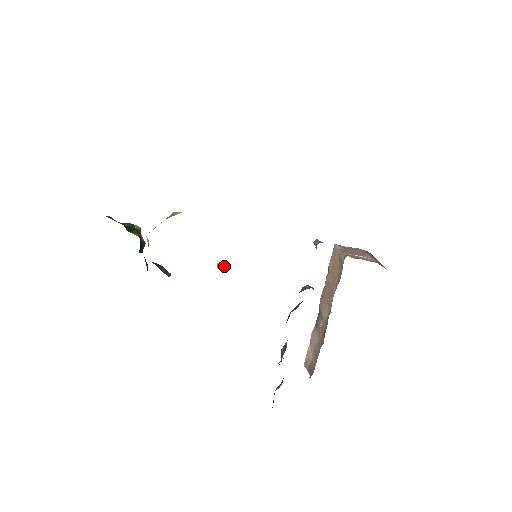
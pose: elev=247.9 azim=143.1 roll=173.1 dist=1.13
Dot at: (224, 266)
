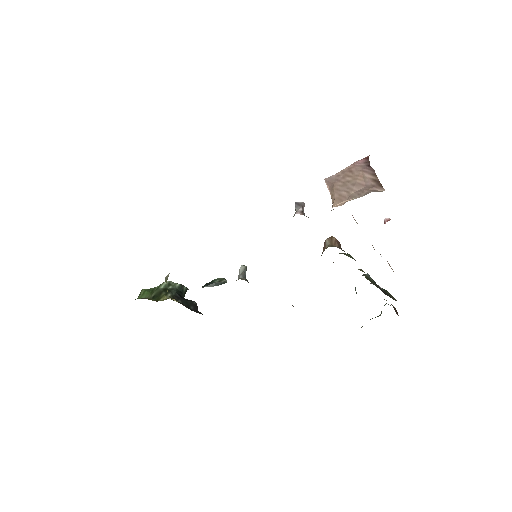
Dot at: (245, 269)
